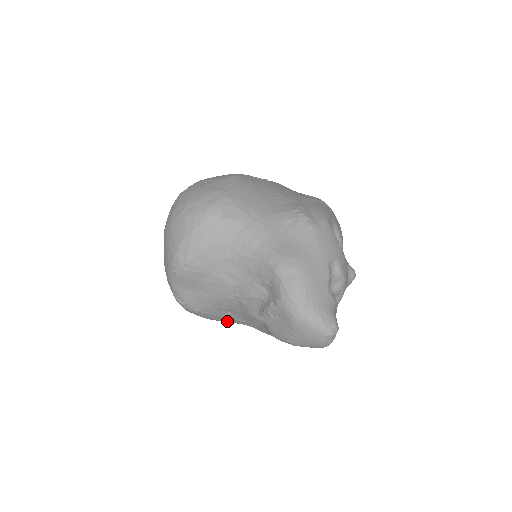
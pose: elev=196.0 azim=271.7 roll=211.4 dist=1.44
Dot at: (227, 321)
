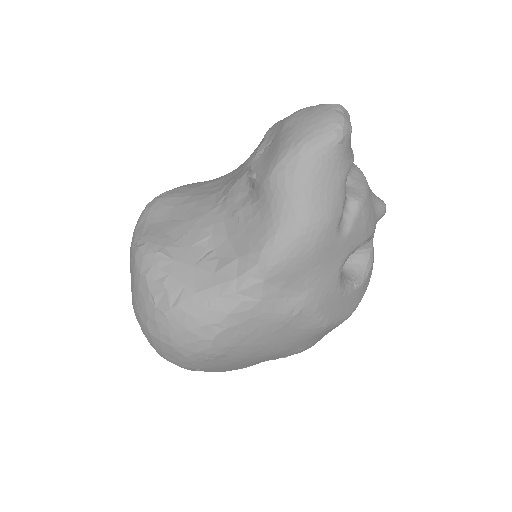
Dot at: (207, 287)
